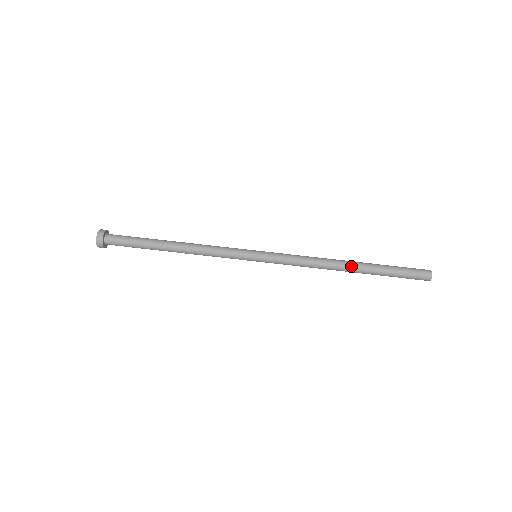
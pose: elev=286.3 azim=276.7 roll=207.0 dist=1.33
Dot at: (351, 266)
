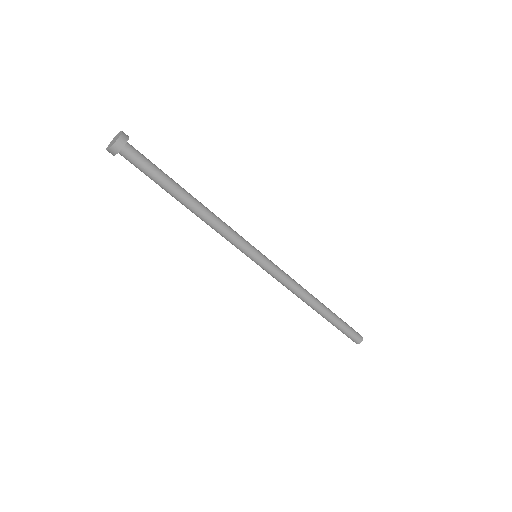
Dot at: occluded
